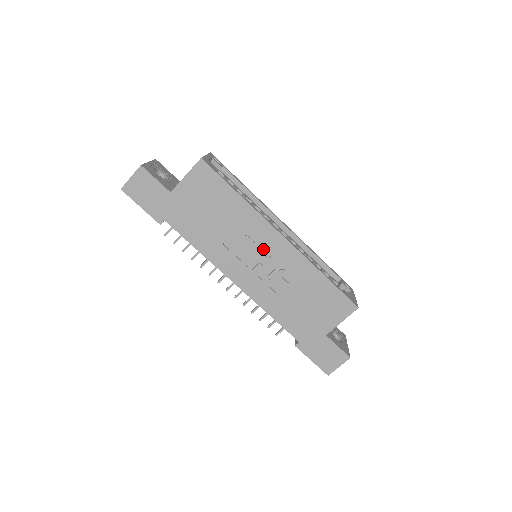
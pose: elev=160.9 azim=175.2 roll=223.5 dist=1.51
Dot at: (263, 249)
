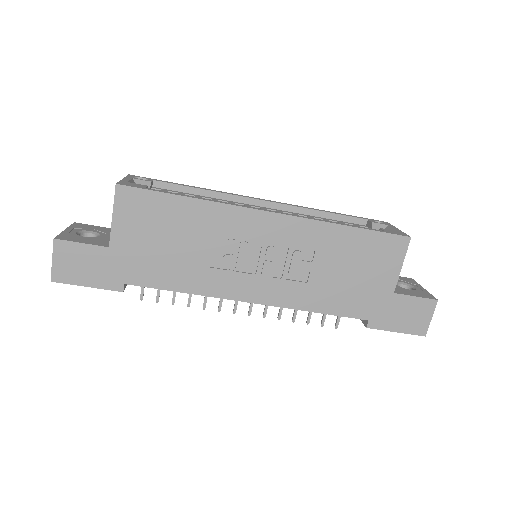
Dot at: (258, 242)
